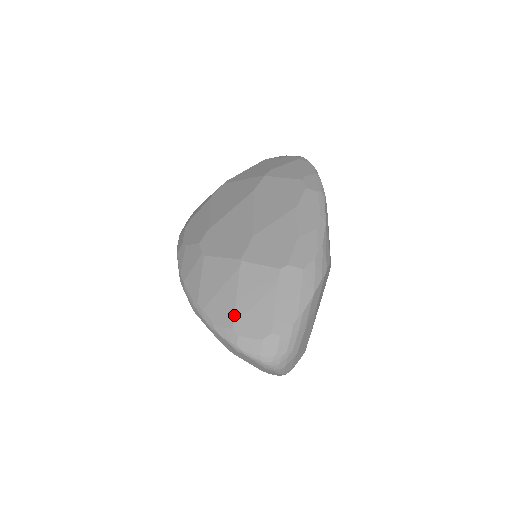
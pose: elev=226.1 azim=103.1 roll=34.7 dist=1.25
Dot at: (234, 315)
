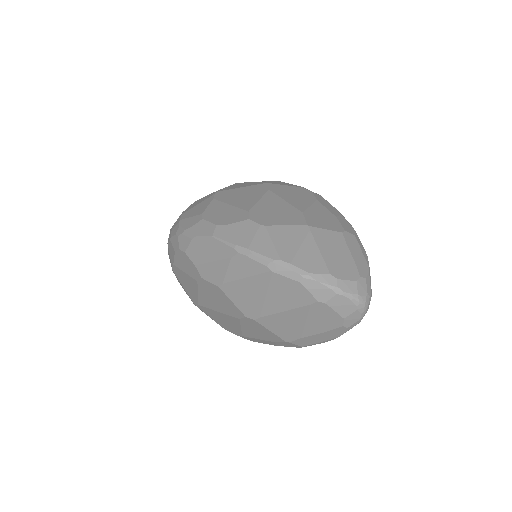
Dot at: (325, 264)
